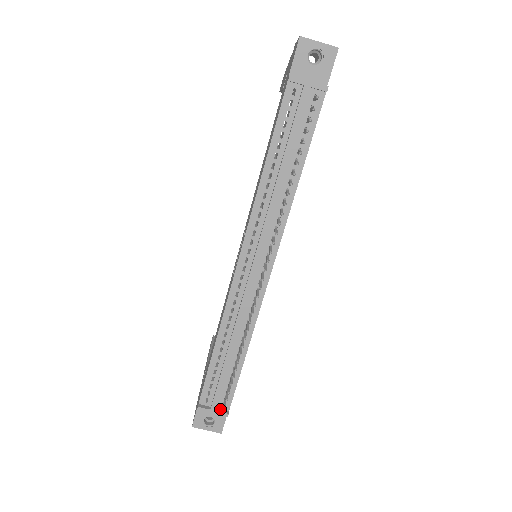
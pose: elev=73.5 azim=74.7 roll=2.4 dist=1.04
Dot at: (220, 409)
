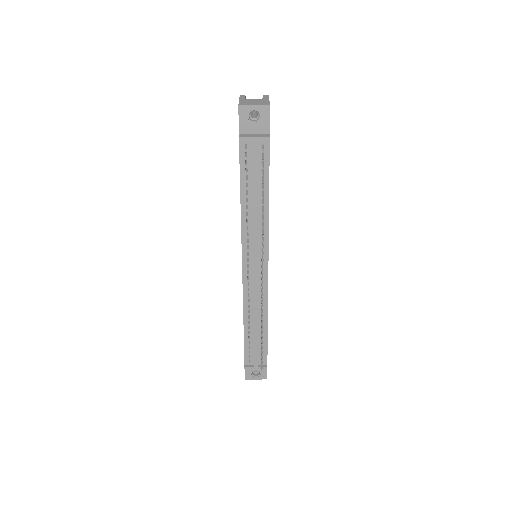
Dot at: occluded
